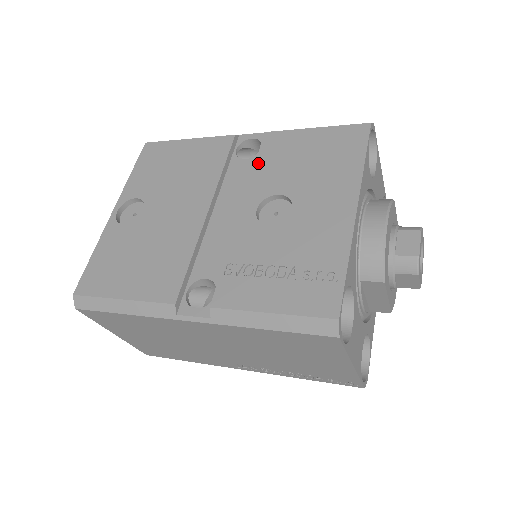
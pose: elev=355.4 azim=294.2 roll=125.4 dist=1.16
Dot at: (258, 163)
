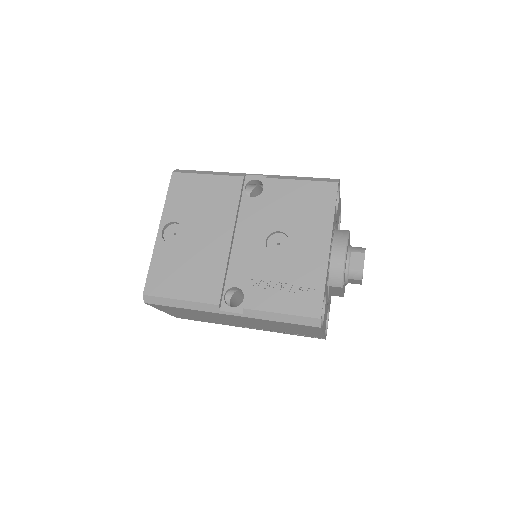
Dot at: (263, 204)
